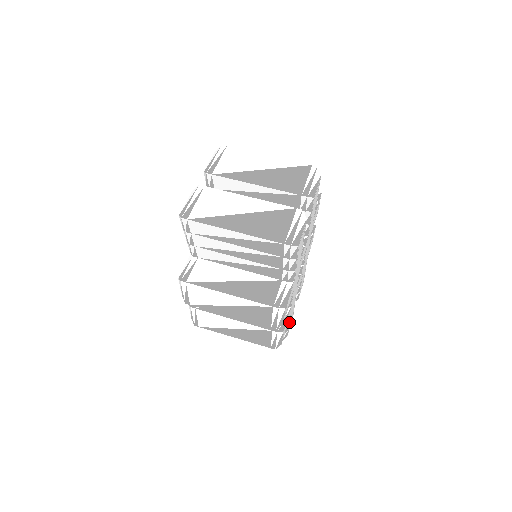
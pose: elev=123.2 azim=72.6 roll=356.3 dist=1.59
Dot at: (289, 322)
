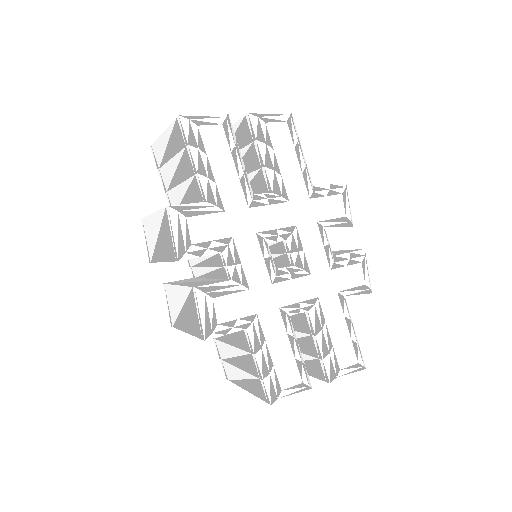
Dot at: (266, 348)
